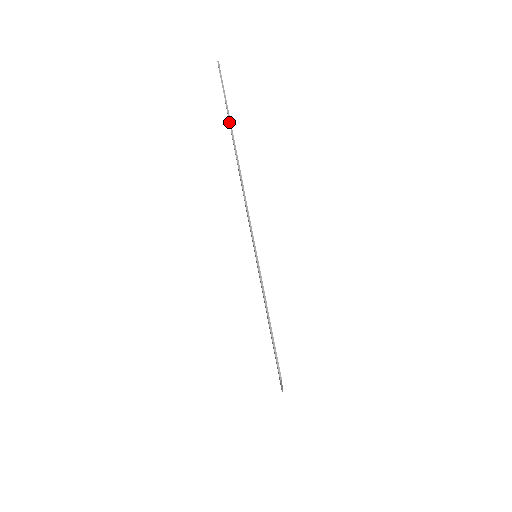
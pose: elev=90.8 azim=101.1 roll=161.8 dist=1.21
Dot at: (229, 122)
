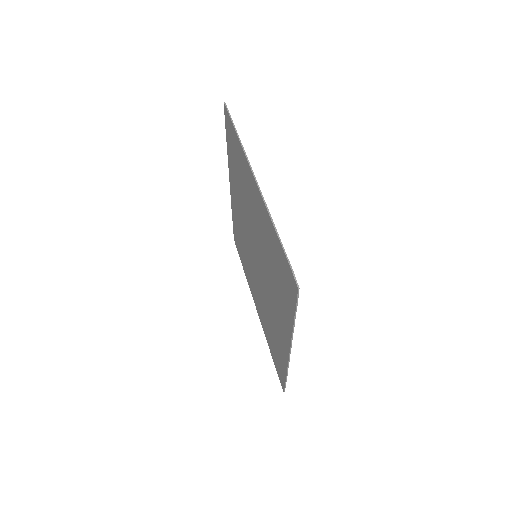
Dot at: (237, 135)
